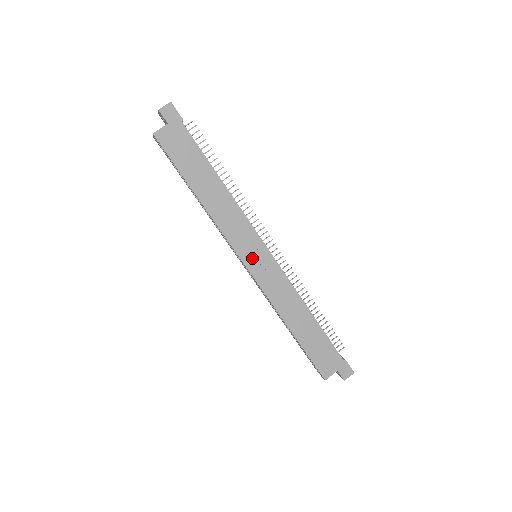
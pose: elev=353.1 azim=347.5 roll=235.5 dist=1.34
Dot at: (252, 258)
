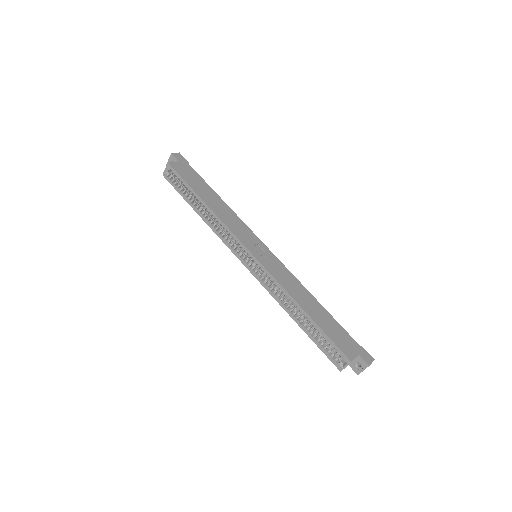
Dot at: (255, 249)
